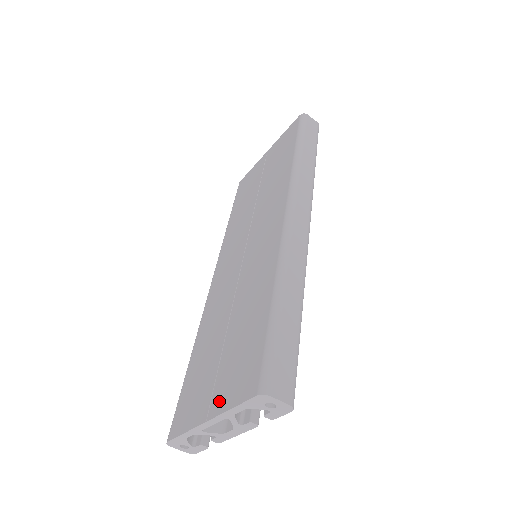
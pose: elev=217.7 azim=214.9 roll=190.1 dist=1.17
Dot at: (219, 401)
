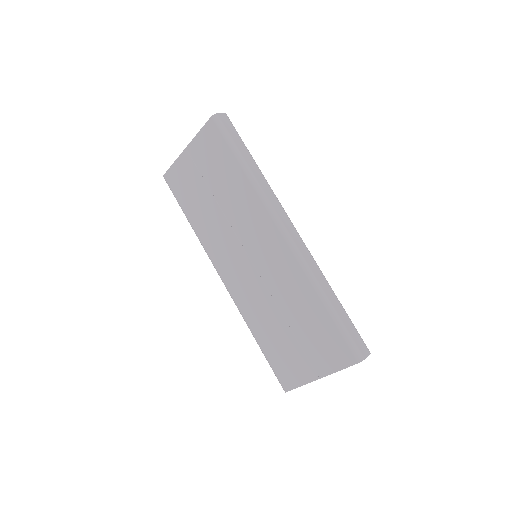
Dot at: (323, 368)
